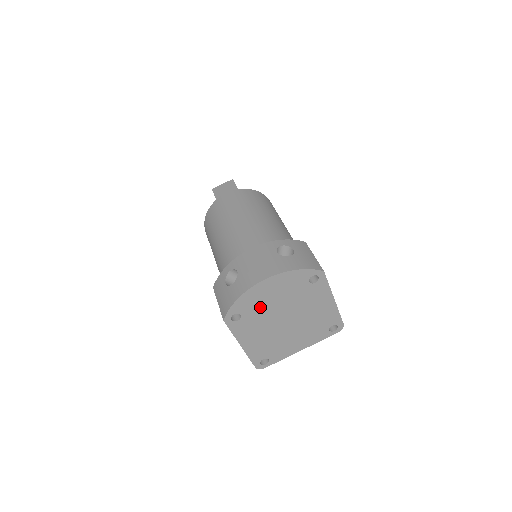
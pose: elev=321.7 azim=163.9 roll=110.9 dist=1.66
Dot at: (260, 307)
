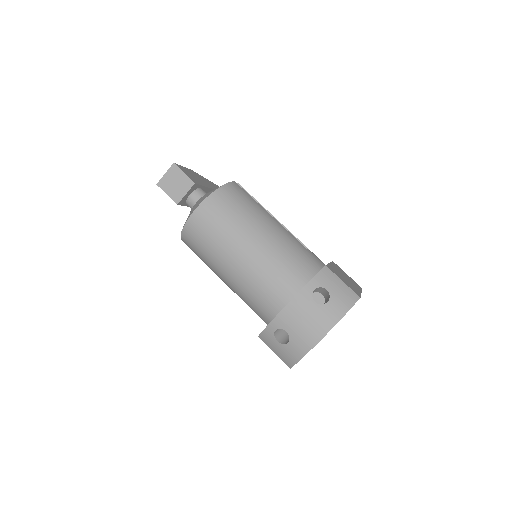
Dot at: occluded
